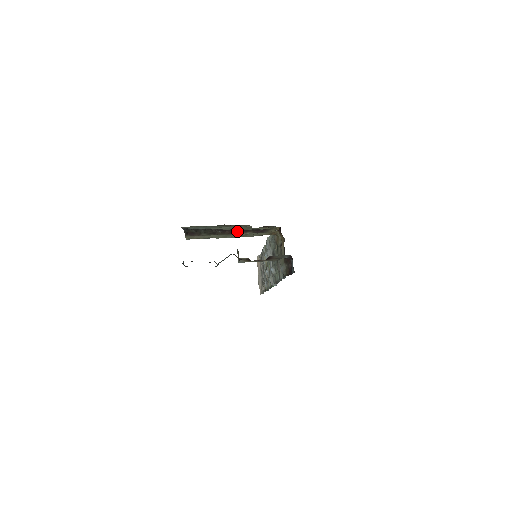
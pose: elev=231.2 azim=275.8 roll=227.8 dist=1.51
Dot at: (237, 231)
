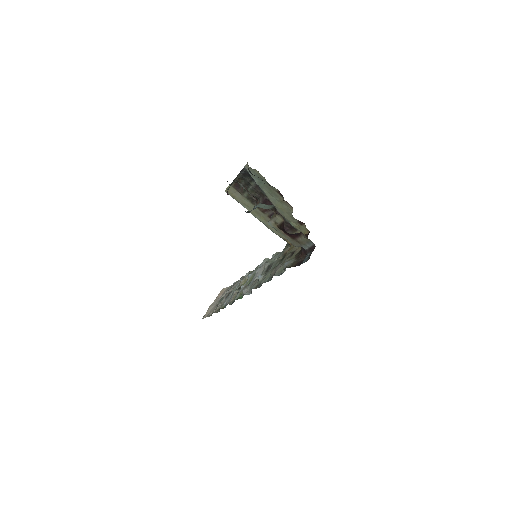
Dot at: (271, 213)
